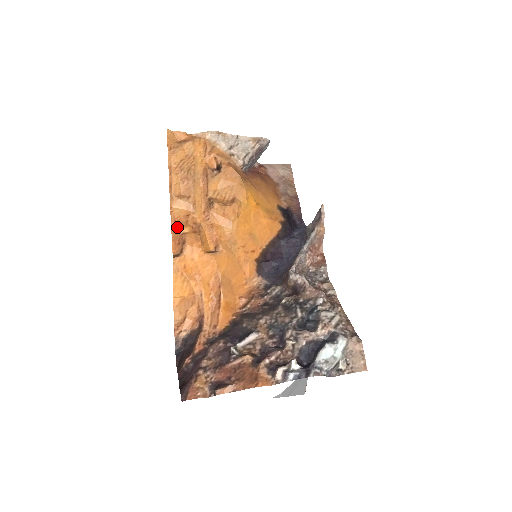
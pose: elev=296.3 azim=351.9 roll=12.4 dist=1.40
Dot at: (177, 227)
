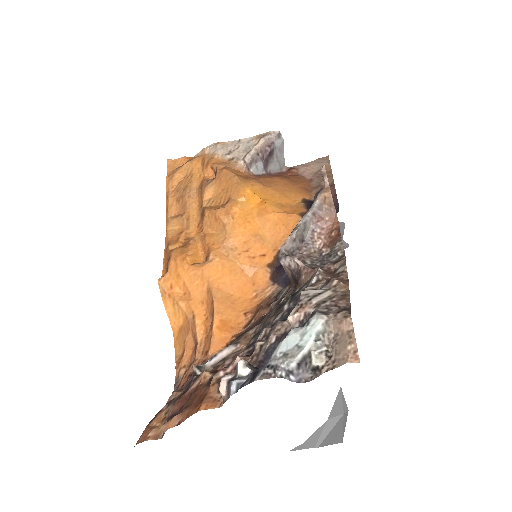
Dot at: (167, 247)
